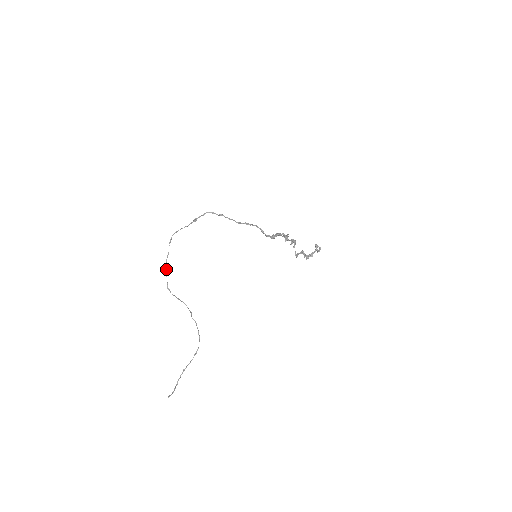
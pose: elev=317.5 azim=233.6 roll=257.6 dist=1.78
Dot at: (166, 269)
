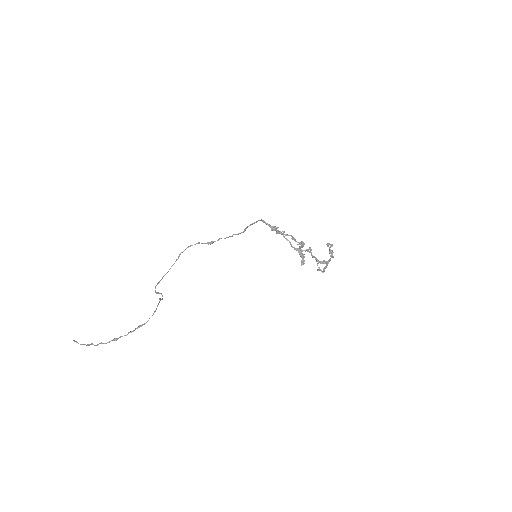
Dot at: occluded
